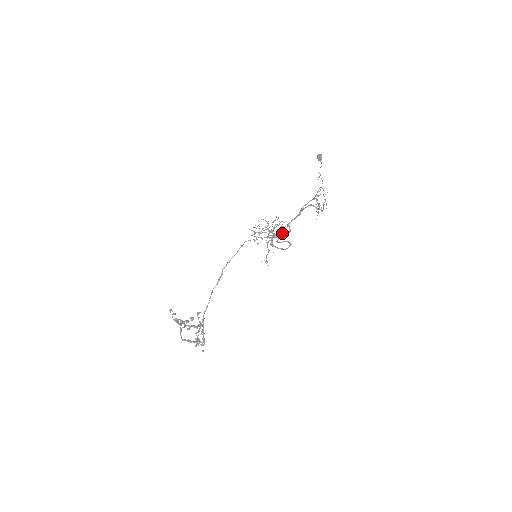
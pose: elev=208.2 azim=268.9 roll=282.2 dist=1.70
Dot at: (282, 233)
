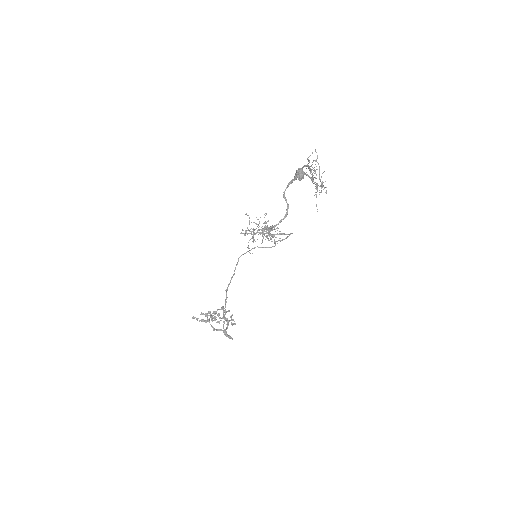
Dot at: (278, 223)
